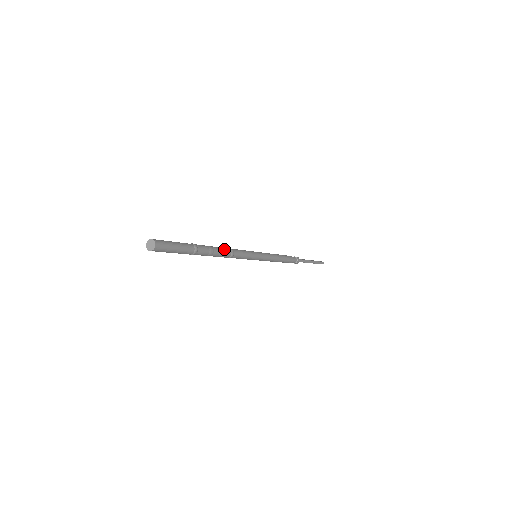
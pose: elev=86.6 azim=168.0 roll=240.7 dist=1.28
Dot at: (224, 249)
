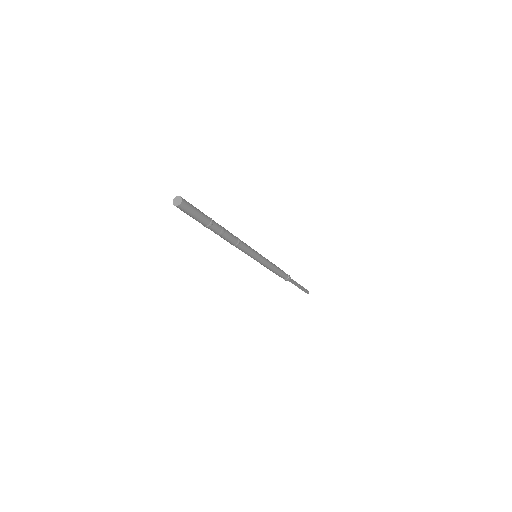
Dot at: (233, 239)
